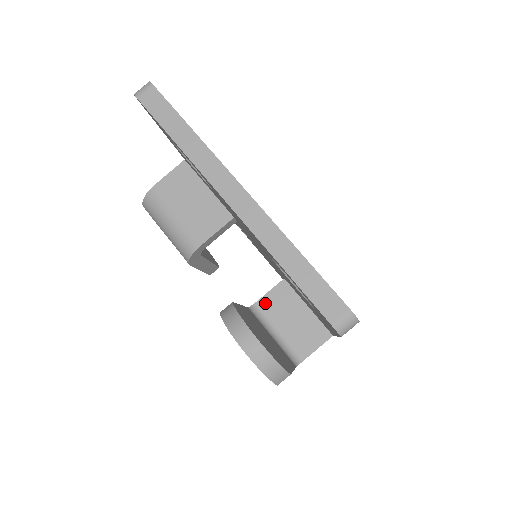
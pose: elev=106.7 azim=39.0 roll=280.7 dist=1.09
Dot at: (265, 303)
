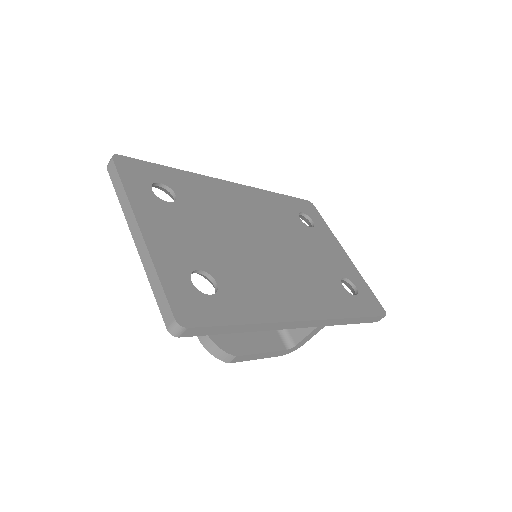
Dot at: occluded
